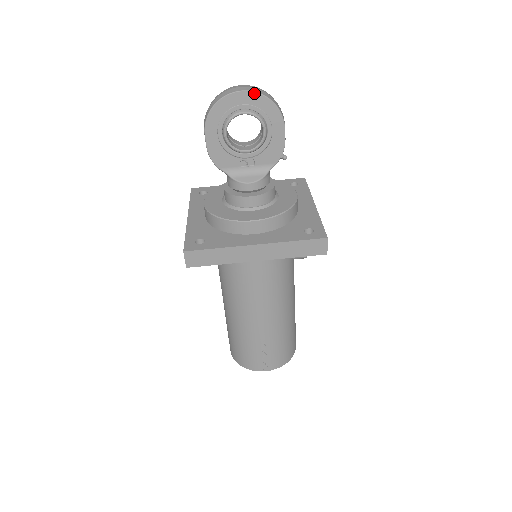
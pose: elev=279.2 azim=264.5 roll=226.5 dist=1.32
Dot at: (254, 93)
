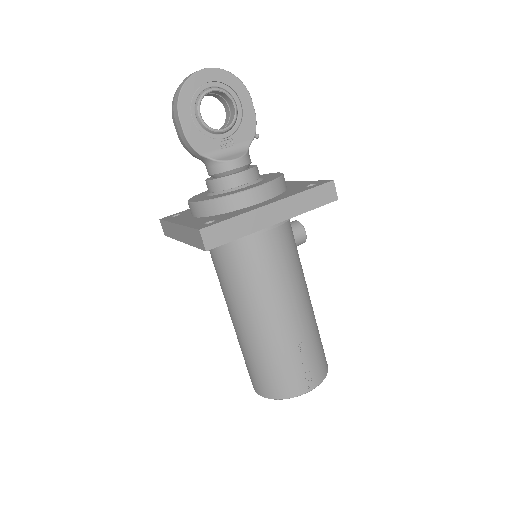
Dot at: (217, 69)
